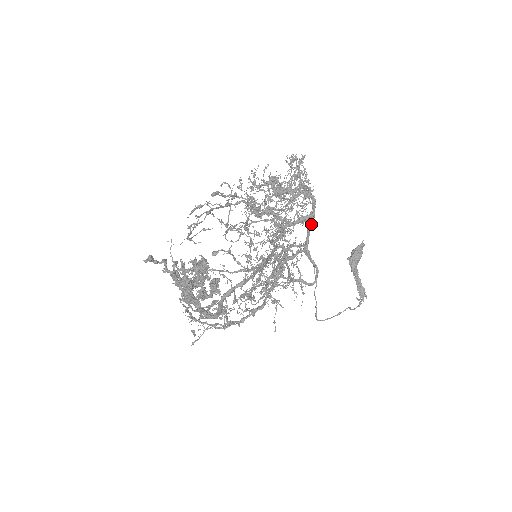
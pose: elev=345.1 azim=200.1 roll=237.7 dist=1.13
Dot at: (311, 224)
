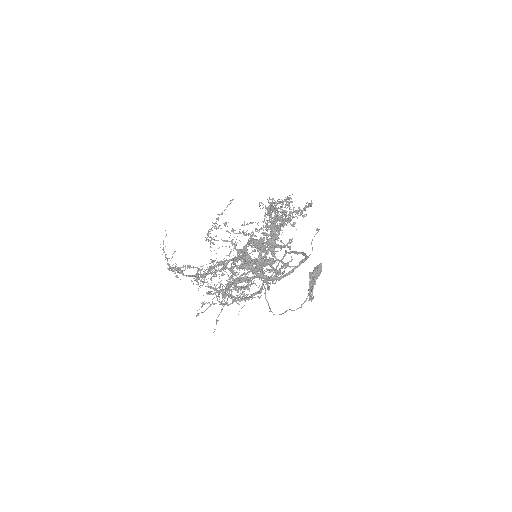
Dot at: occluded
